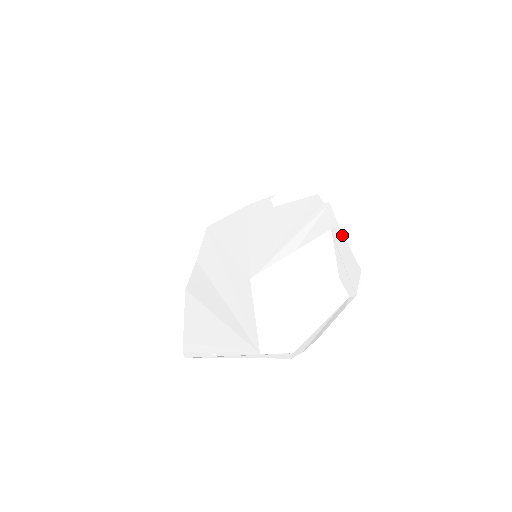
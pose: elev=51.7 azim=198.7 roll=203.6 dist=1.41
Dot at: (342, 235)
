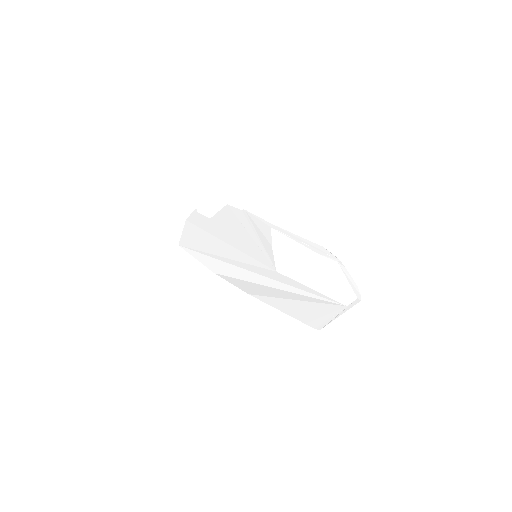
Dot at: occluded
